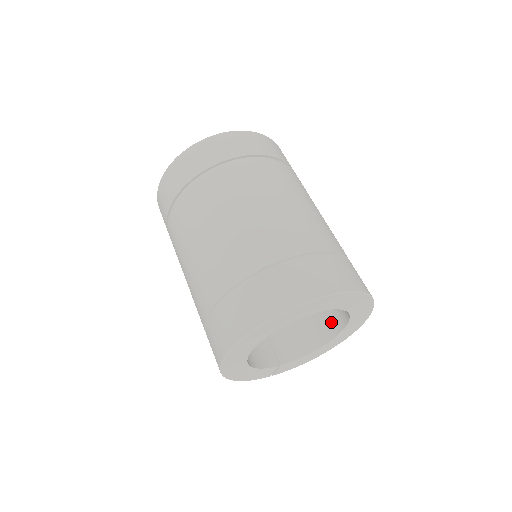
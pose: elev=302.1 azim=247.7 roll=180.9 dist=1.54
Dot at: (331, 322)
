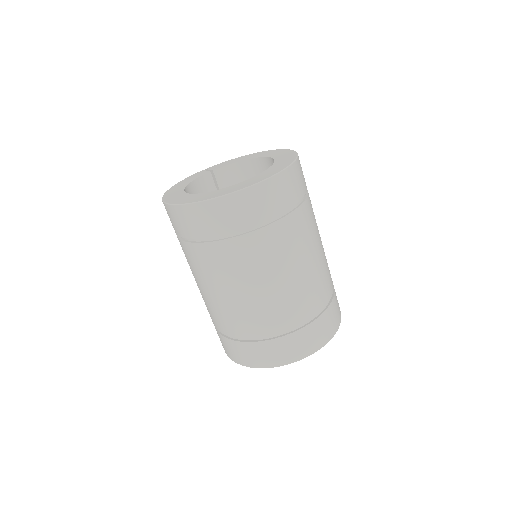
Dot at: occluded
